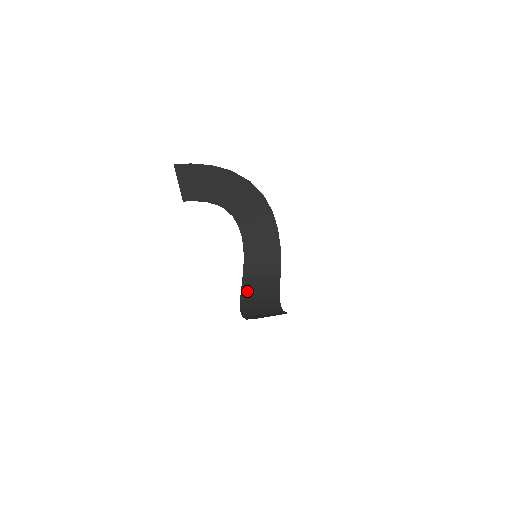
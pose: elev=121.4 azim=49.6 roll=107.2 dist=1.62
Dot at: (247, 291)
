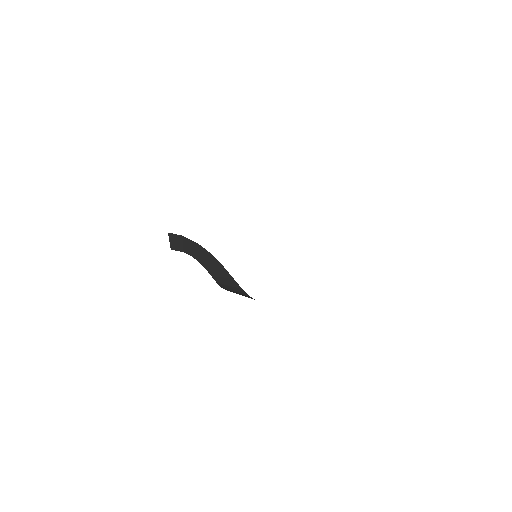
Dot at: occluded
